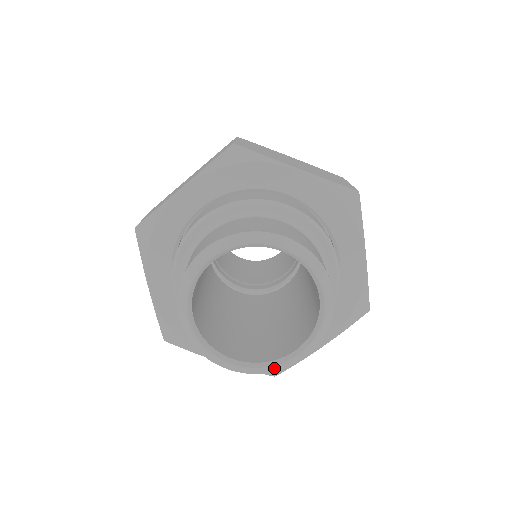
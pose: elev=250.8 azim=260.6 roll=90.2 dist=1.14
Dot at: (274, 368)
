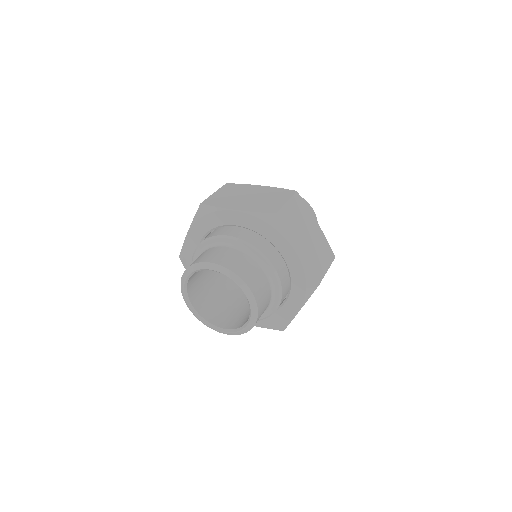
Dot at: (208, 326)
